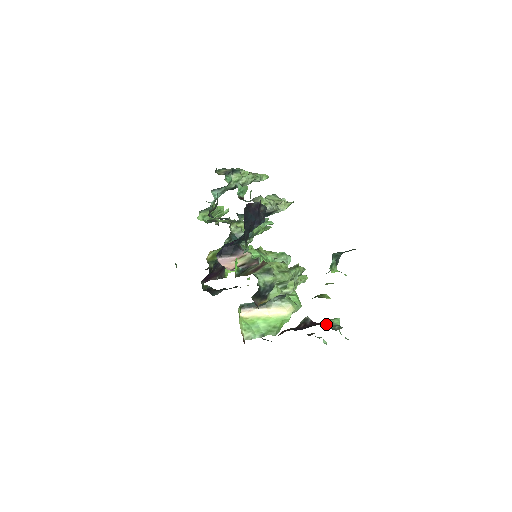
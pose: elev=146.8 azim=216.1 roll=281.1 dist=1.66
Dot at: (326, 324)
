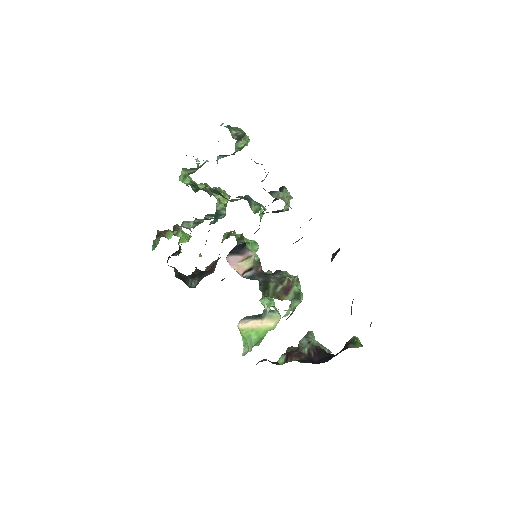
Dot at: (331, 354)
